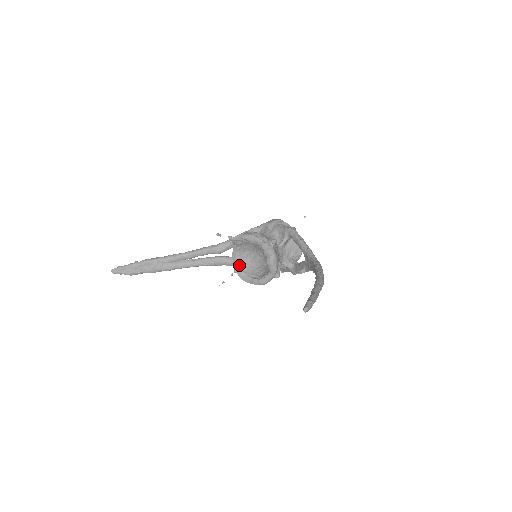
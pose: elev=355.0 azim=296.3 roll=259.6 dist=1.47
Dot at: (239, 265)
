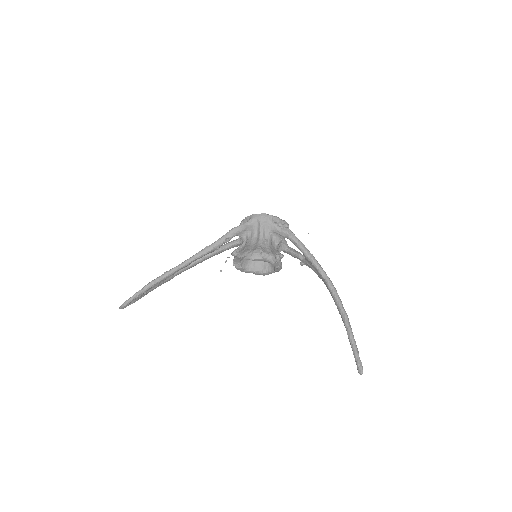
Dot at: (240, 265)
